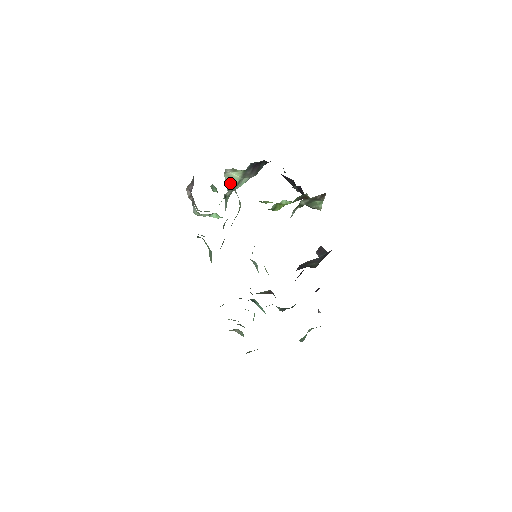
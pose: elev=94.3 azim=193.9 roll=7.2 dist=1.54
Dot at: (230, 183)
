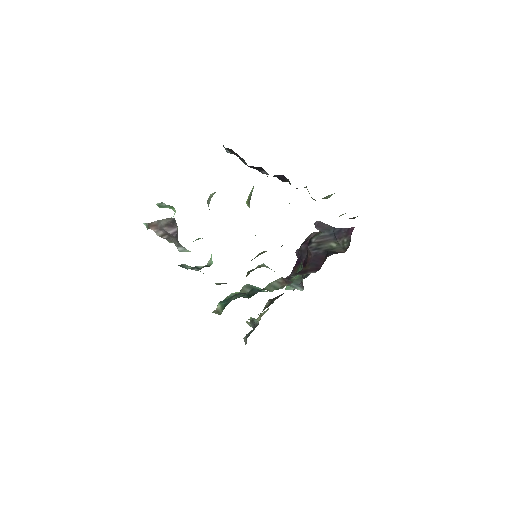
Dot at: (208, 204)
